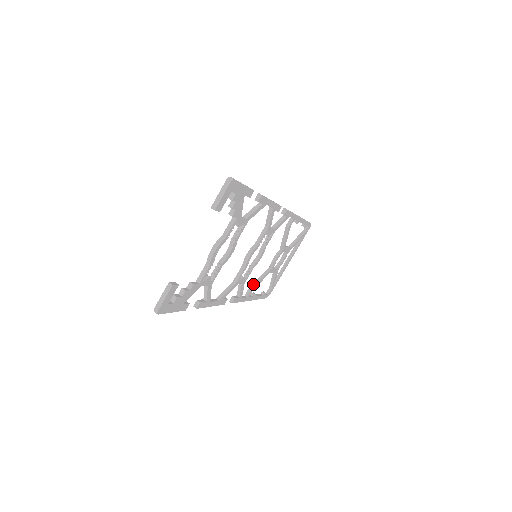
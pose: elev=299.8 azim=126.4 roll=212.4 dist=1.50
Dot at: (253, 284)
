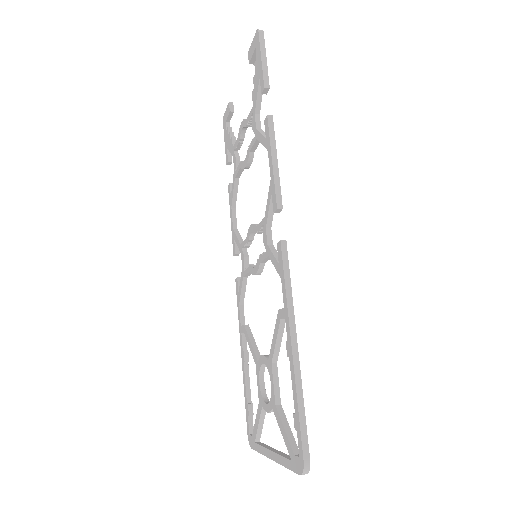
Dot at: (277, 319)
